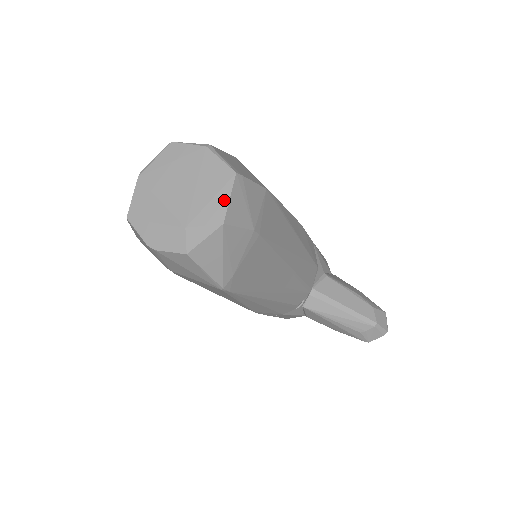
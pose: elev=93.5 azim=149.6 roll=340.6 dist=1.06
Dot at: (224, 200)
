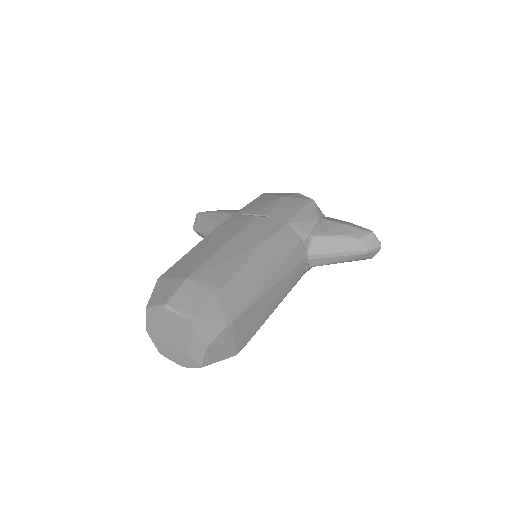
Dot at: (196, 337)
